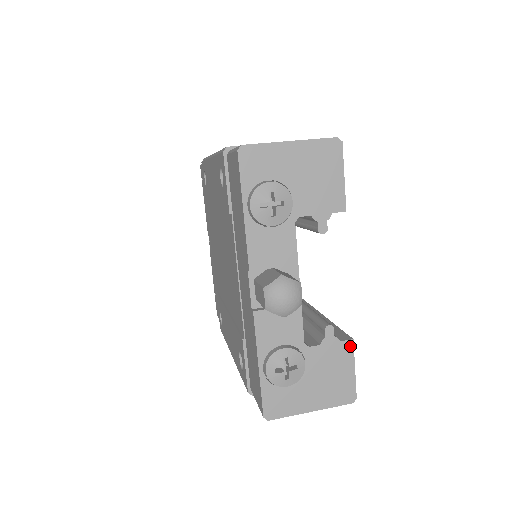
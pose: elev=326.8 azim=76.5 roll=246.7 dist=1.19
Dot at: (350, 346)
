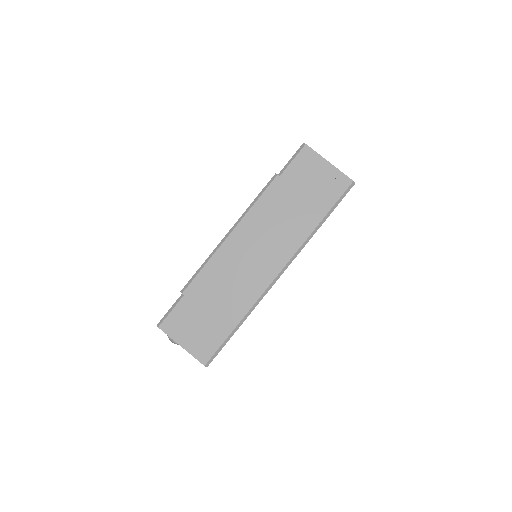
Dot at: occluded
